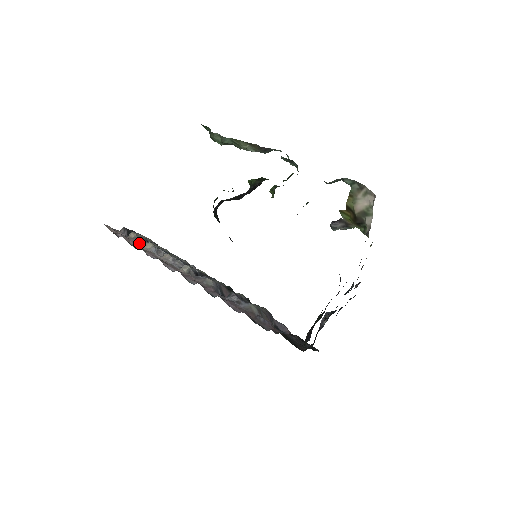
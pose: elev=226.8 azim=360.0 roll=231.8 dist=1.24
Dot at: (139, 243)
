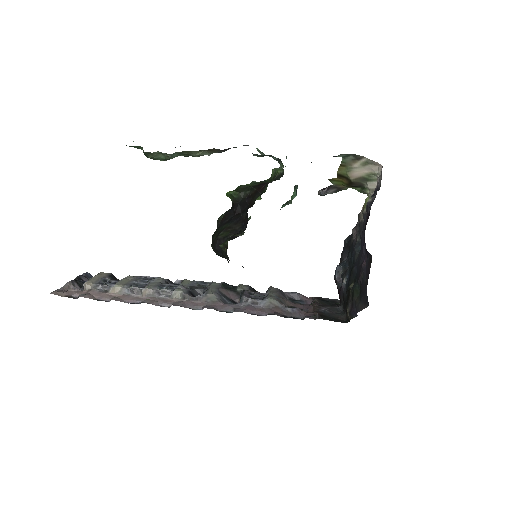
Dot at: (103, 291)
